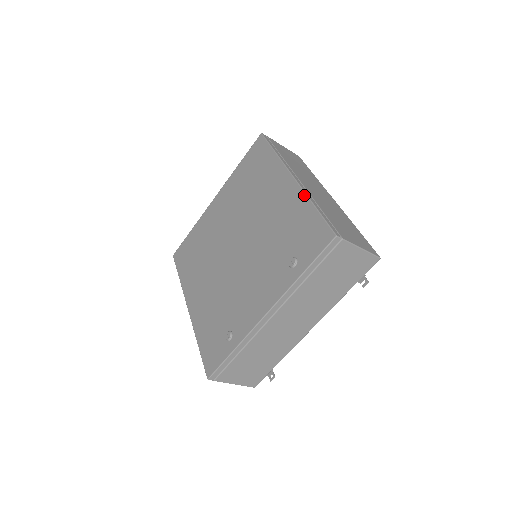
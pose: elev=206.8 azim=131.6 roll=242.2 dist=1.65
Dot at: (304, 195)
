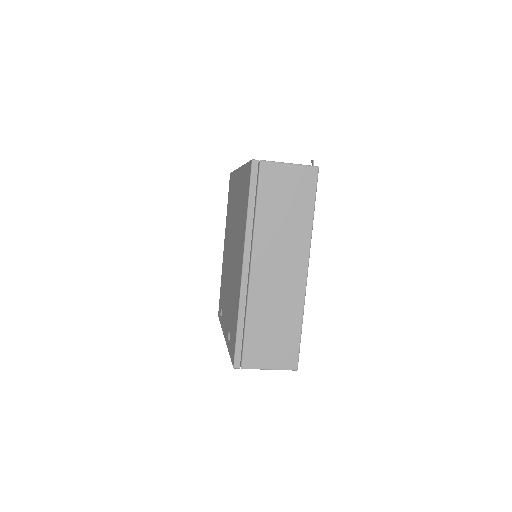
Dot at: (238, 300)
